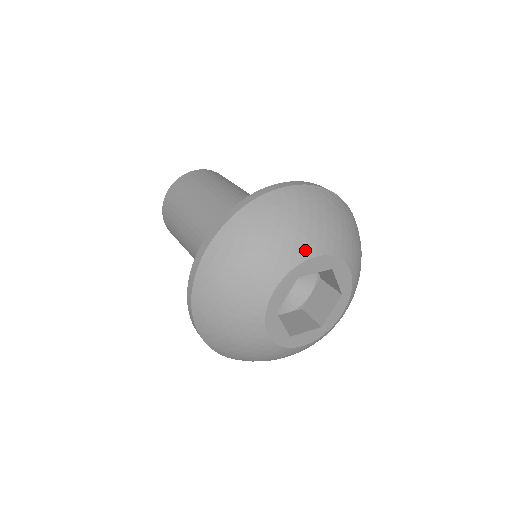
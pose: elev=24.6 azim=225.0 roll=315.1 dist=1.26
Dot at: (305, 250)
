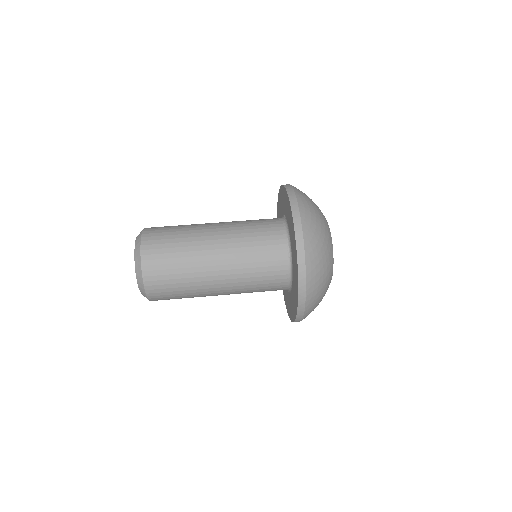
Dot at: occluded
